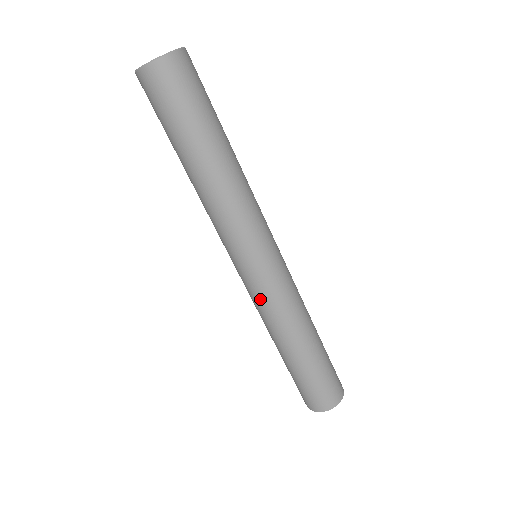
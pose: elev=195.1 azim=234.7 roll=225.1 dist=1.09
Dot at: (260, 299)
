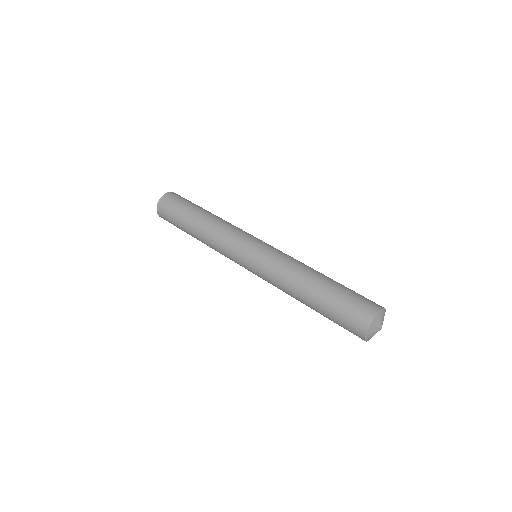
Dot at: (264, 277)
